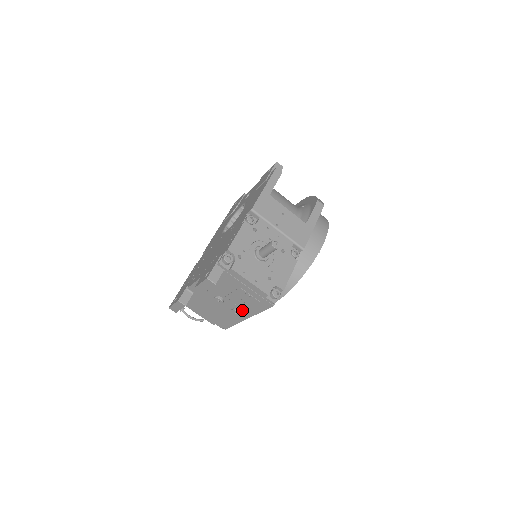
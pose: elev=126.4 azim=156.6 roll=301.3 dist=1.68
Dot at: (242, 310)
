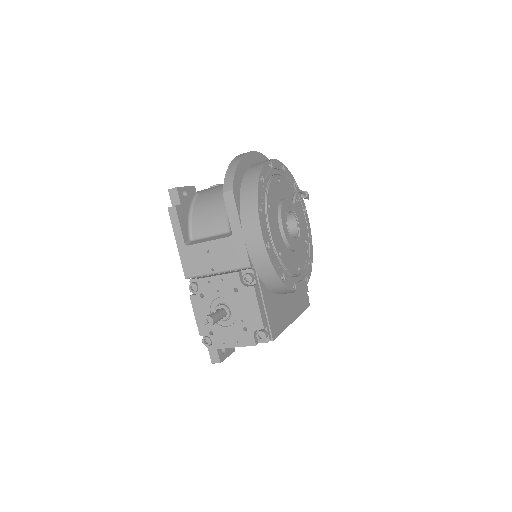
Dot at: occluded
